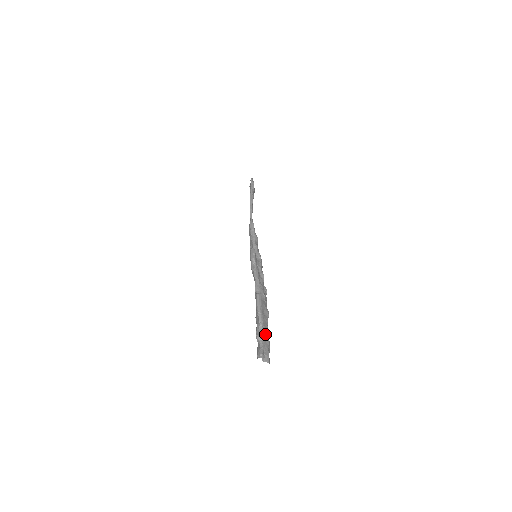
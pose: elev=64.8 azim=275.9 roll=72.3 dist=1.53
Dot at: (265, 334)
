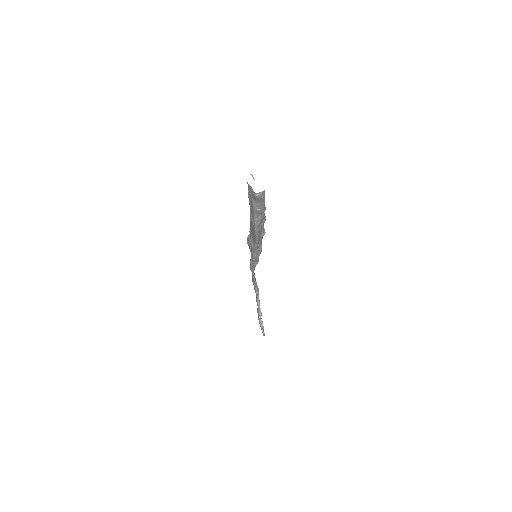
Dot at: occluded
